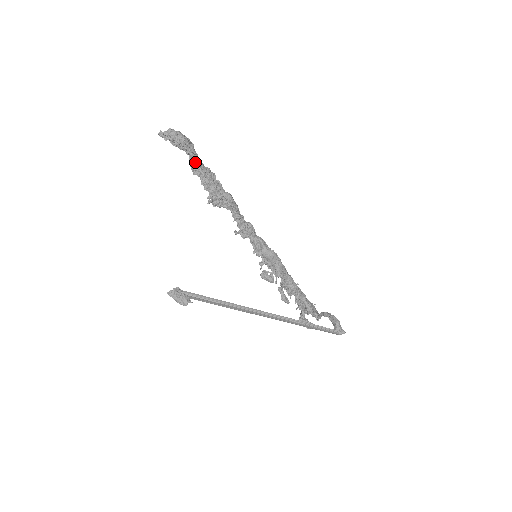
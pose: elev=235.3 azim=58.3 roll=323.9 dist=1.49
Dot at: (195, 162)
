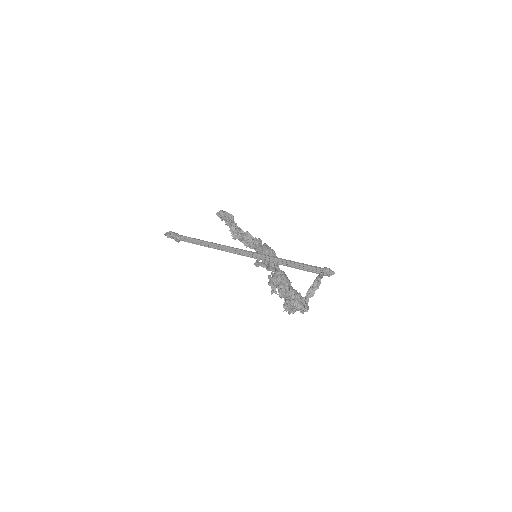
Dot at: (233, 222)
